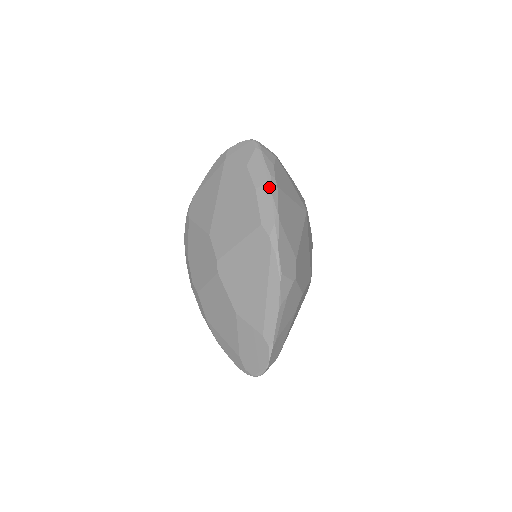
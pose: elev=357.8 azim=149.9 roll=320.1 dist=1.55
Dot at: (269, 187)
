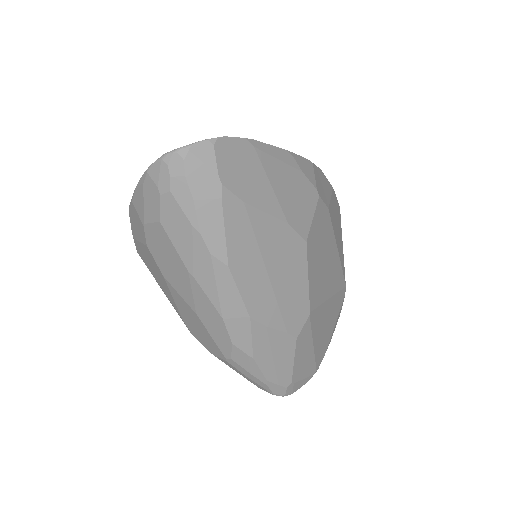
Dot at: occluded
